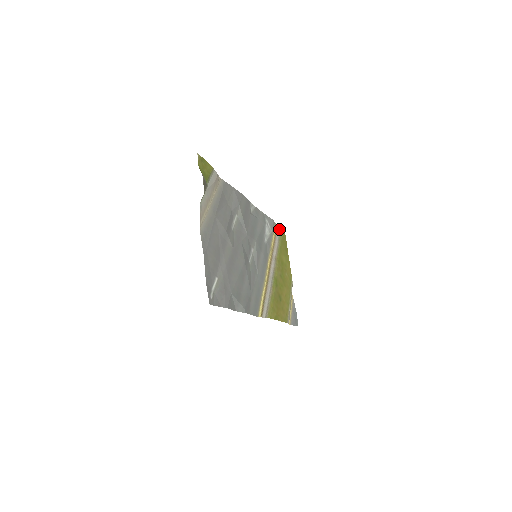
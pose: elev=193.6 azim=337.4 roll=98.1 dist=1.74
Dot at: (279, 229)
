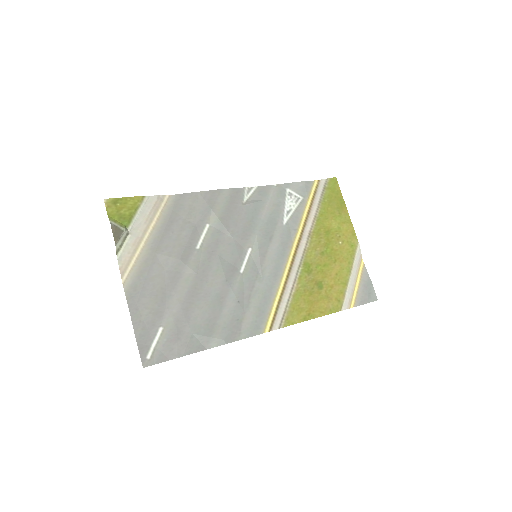
Dot at: (323, 186)
